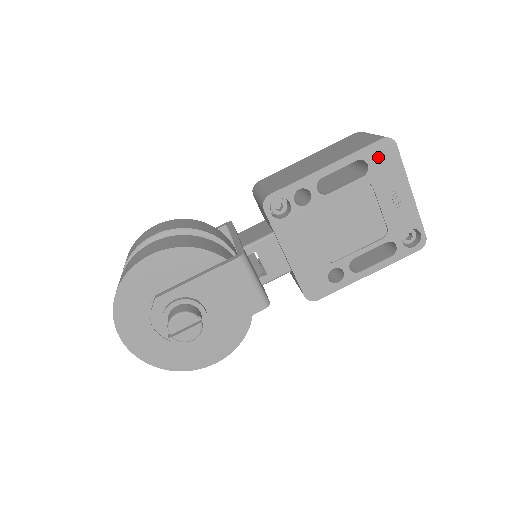
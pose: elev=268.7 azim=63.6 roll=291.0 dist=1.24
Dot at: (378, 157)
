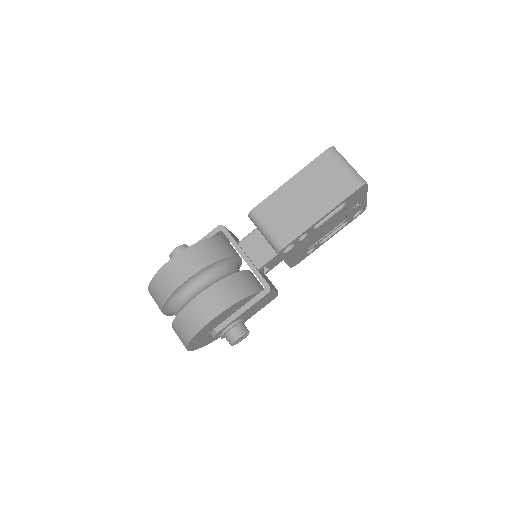
Dot at: (354, 196)
